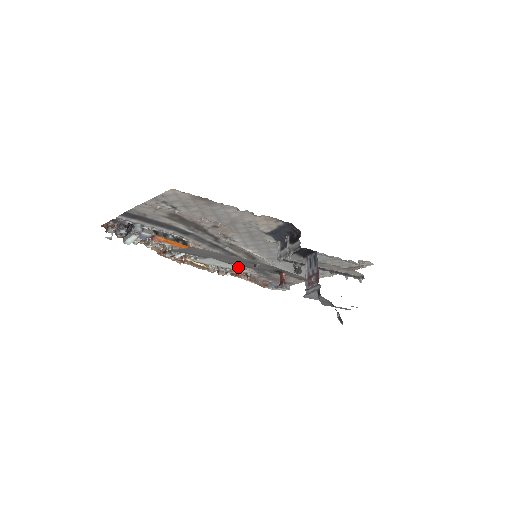
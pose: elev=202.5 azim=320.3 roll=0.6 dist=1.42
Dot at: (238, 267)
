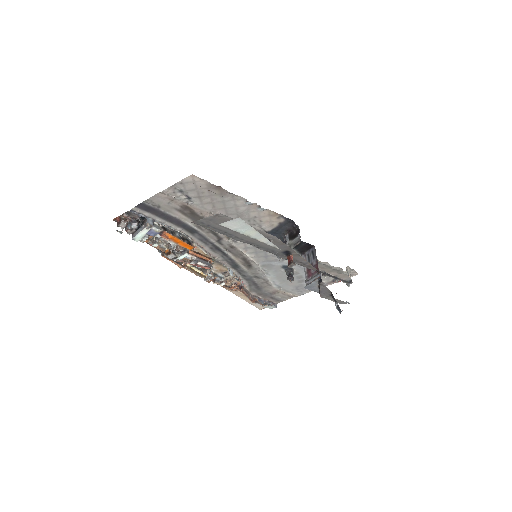
Dot at: (259, 233)
